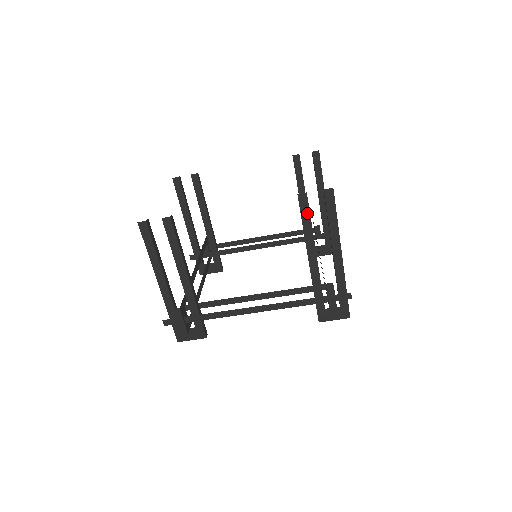
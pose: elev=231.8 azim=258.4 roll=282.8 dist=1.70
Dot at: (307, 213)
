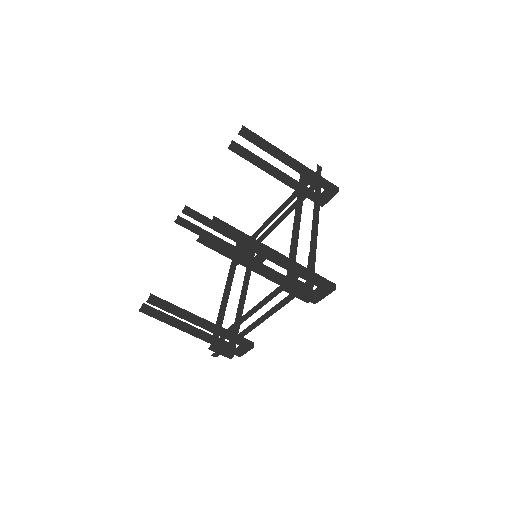
Dot at: (217, 247)
